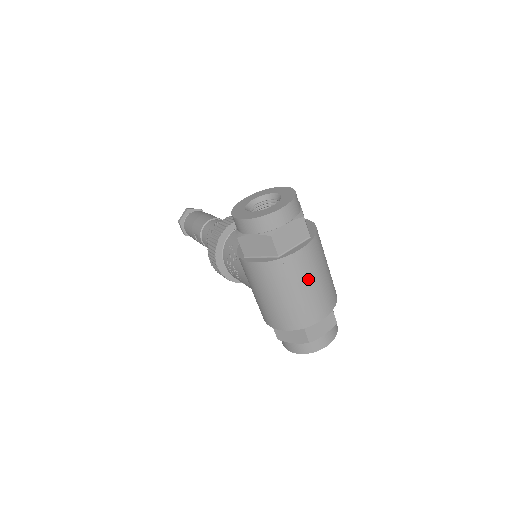
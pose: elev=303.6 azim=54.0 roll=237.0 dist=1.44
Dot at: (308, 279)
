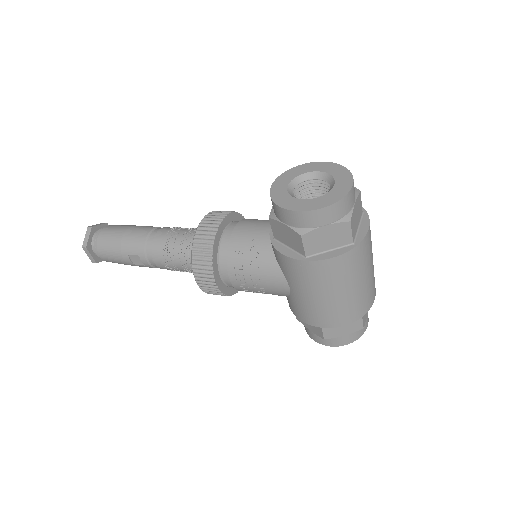
Dot at: (371, 259)
